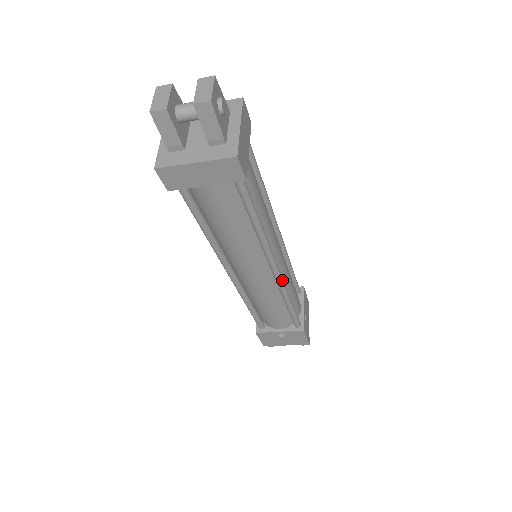
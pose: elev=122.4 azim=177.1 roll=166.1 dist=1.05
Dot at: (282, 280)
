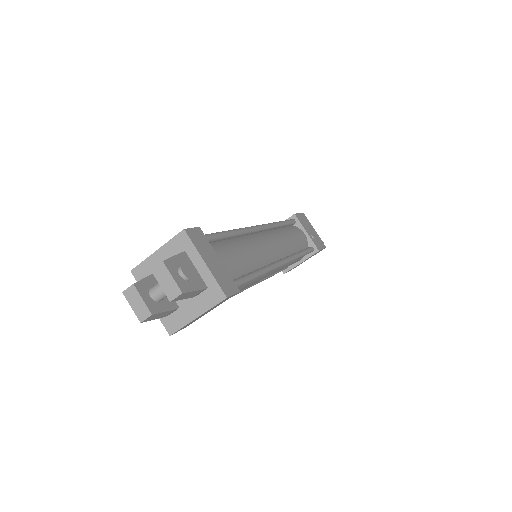
Dot at: (289, 260)
